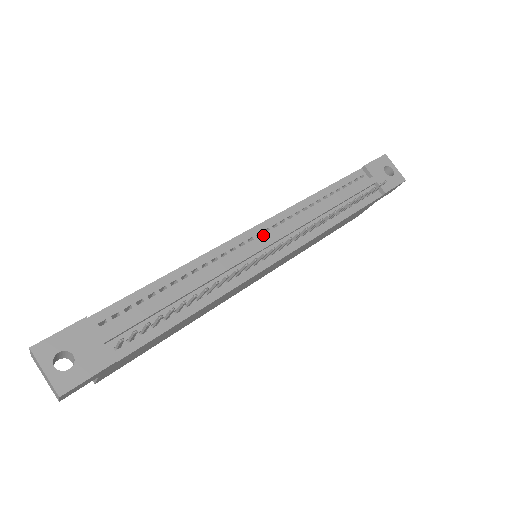
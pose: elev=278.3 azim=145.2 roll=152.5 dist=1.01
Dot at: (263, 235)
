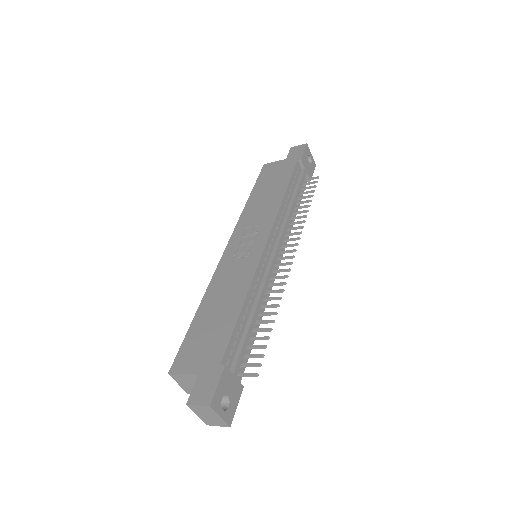
Dot at: (272, 246)
